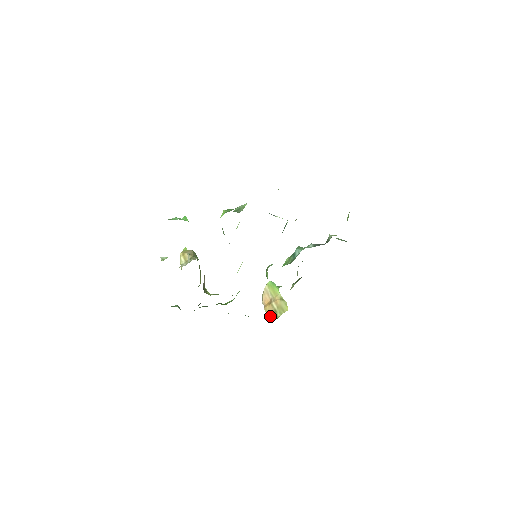
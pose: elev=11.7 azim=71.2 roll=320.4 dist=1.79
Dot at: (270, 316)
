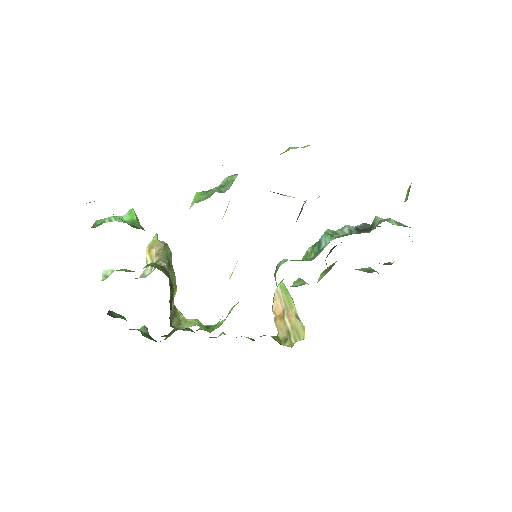
Dot at: (281, 338)
